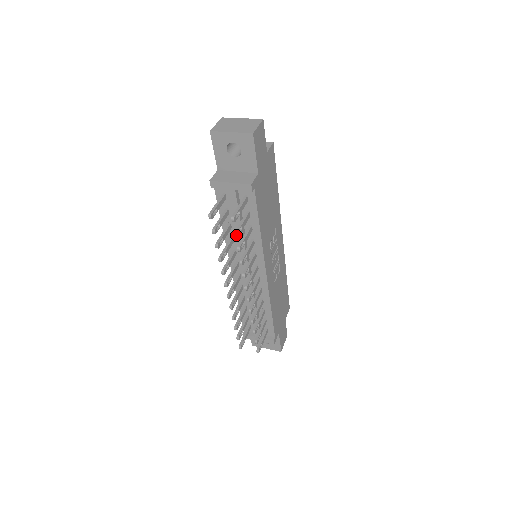
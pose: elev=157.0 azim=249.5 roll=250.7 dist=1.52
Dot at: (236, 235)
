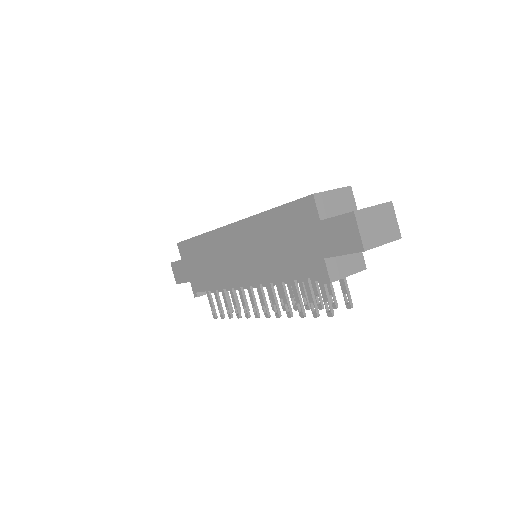
Dot at: occluded
